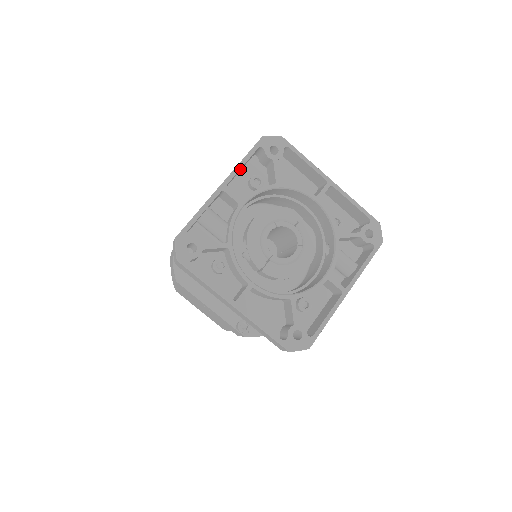
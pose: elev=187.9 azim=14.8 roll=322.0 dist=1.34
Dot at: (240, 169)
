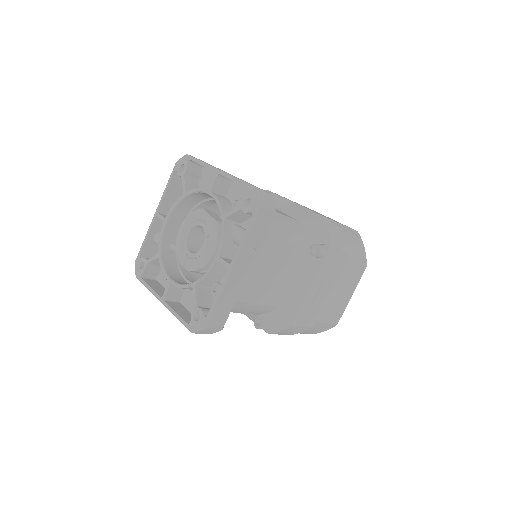
Dot at: (170, 194)
